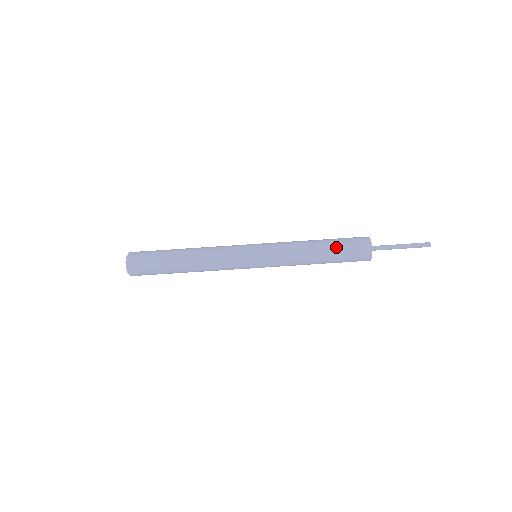
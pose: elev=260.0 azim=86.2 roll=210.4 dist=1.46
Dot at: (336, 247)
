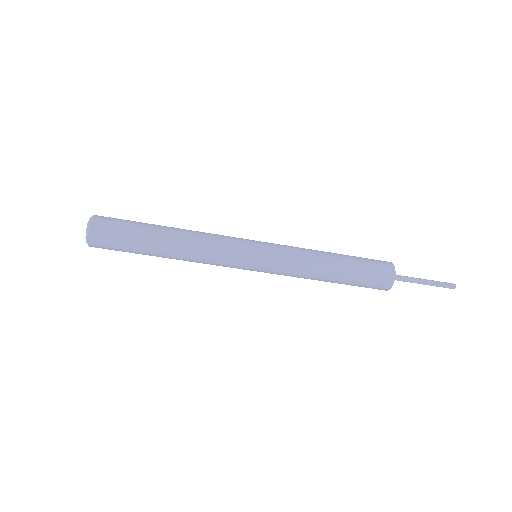
Dot at: (354, 274)
